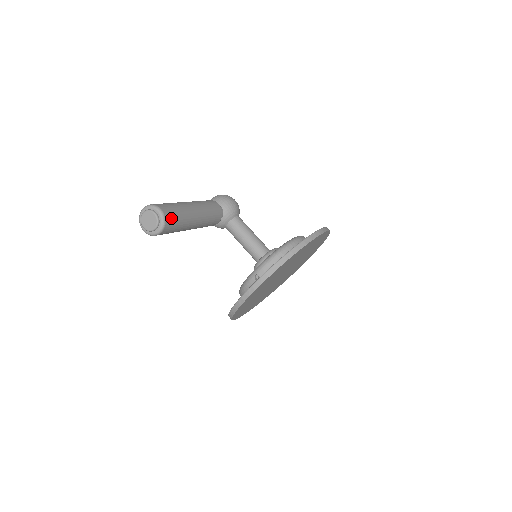
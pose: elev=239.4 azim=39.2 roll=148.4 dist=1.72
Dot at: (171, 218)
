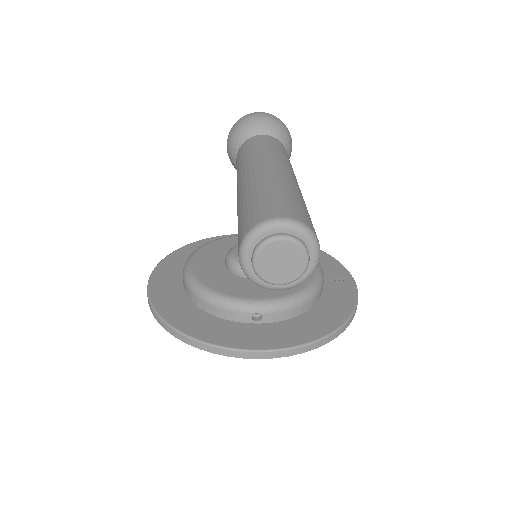
Dot at: occluded
